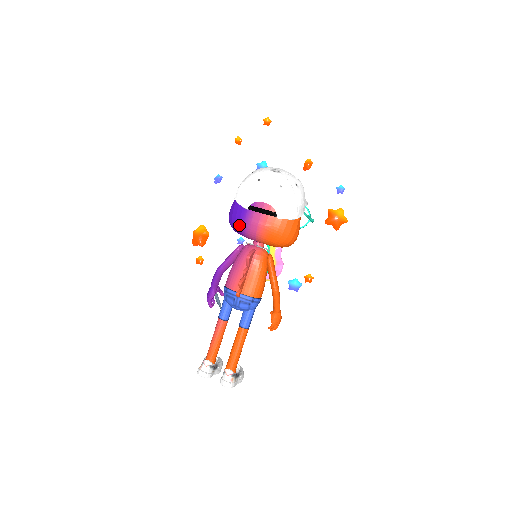
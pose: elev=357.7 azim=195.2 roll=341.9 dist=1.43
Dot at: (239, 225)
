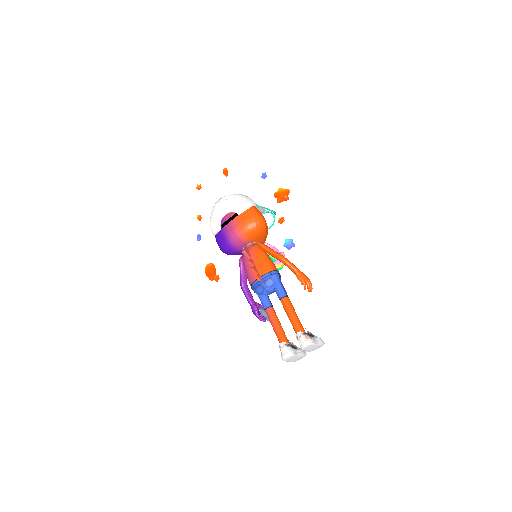
Dot at: (226, 243)
